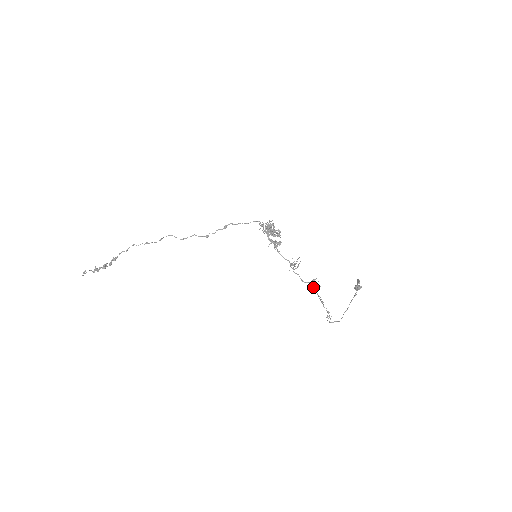
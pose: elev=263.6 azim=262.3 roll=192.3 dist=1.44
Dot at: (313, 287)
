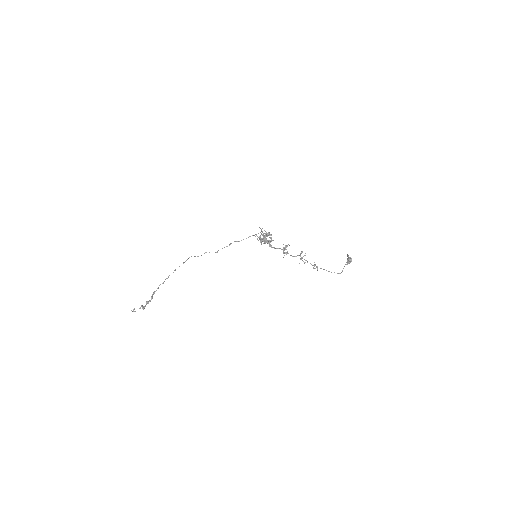
Dot at: (302, 257)
